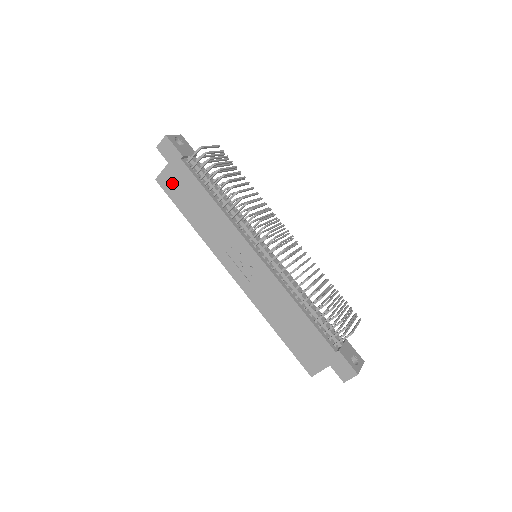
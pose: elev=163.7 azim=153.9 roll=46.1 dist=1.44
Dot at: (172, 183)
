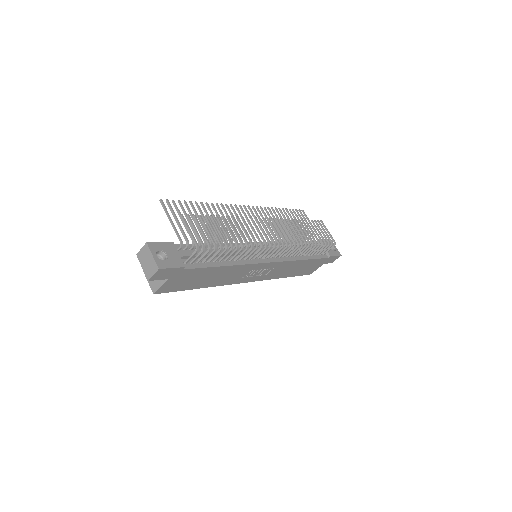
Dot at: (176, 285)
